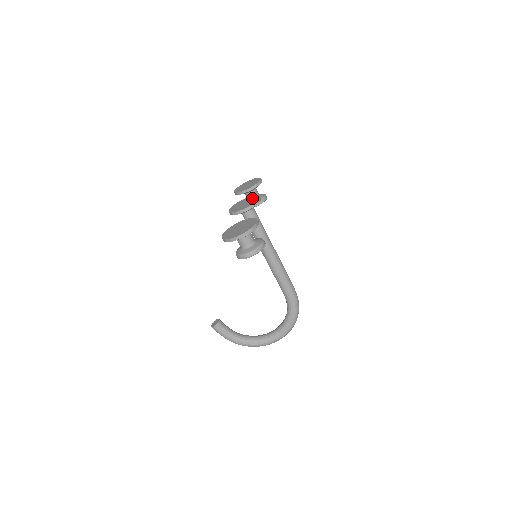
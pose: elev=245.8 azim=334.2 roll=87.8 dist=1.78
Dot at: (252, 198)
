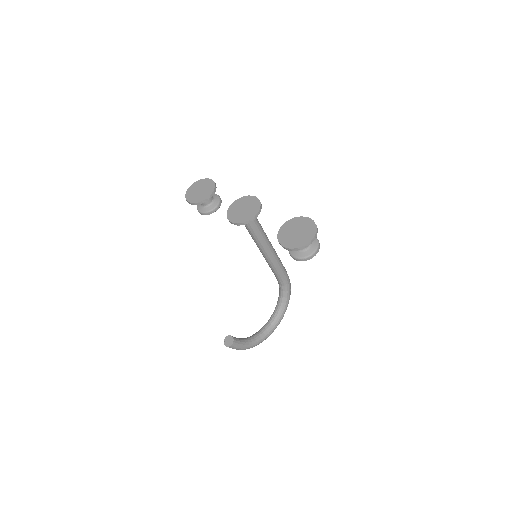
Dot at: (246, 201)
